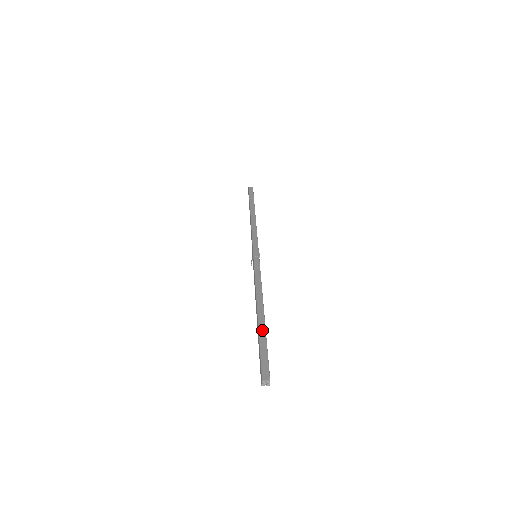
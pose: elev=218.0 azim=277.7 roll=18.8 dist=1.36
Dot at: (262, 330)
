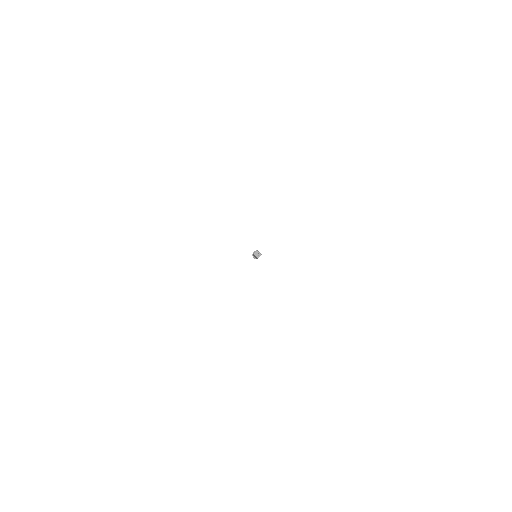
Dot at: occluded
